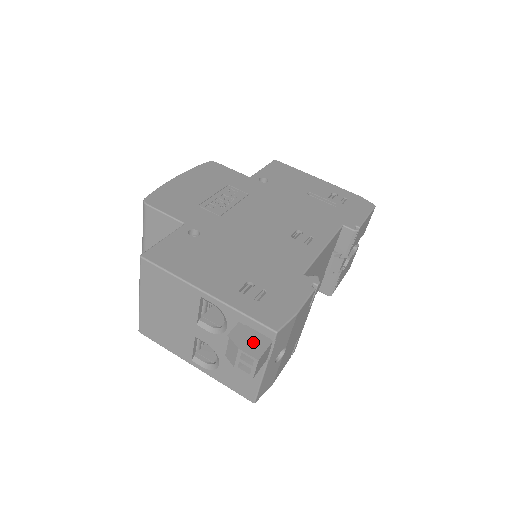
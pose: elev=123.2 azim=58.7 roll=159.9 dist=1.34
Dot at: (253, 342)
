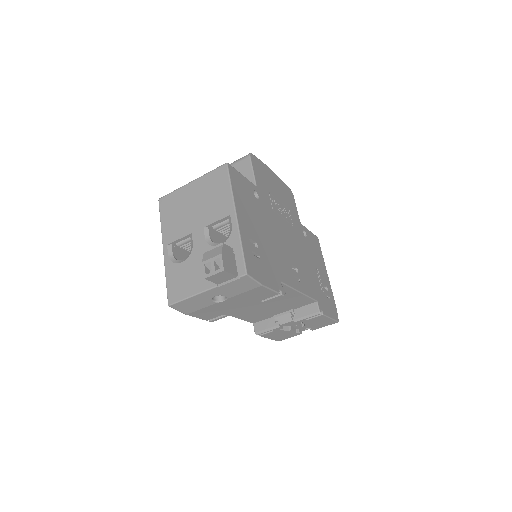
Dot at: (230, 263)
